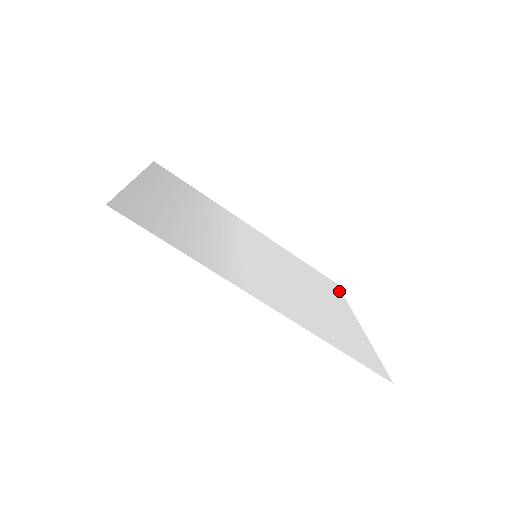
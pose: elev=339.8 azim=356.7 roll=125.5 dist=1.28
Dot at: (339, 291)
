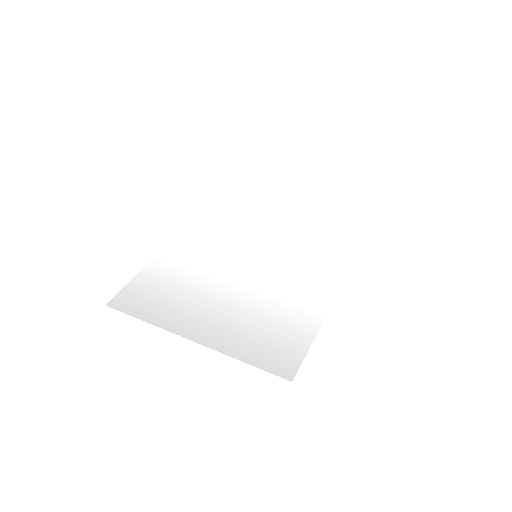
Dot at: (251, 188)
